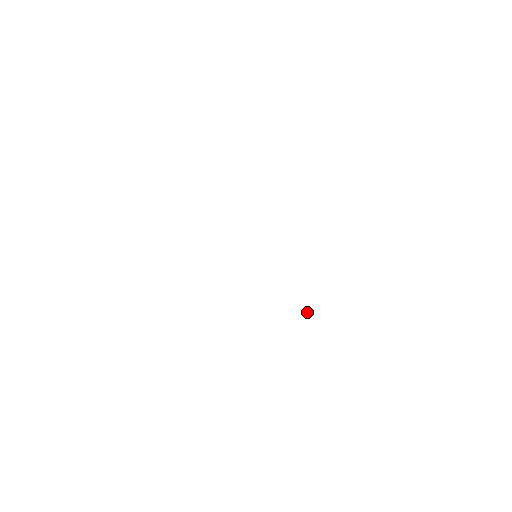
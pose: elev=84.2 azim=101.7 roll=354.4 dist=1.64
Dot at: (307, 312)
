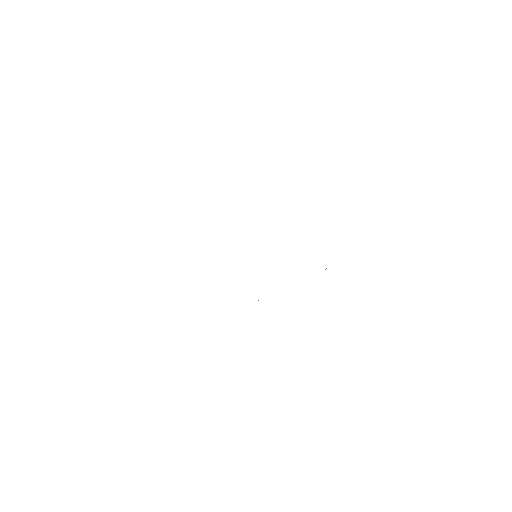
Dot at: occluded
